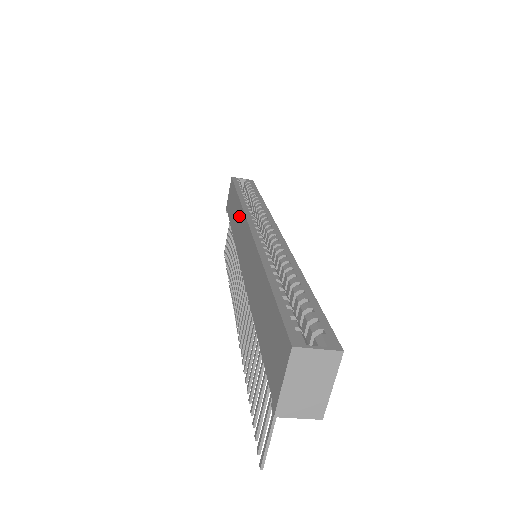
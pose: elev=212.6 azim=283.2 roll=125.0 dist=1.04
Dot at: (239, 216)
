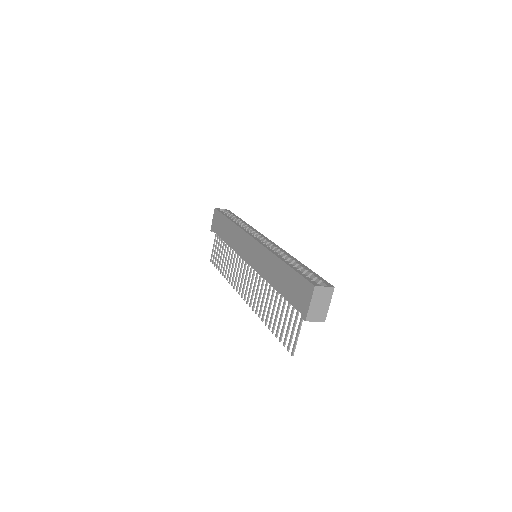
Dot at: (237, 233)
